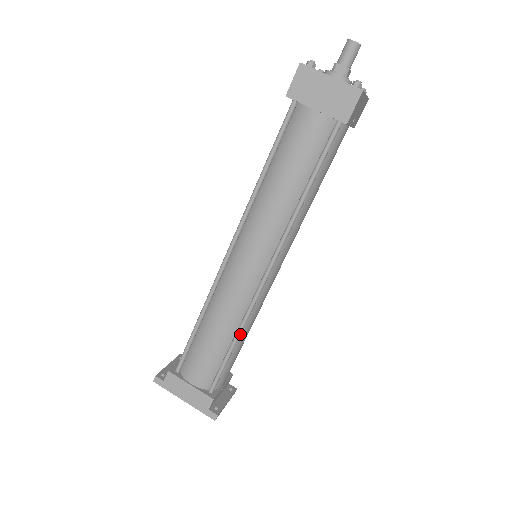
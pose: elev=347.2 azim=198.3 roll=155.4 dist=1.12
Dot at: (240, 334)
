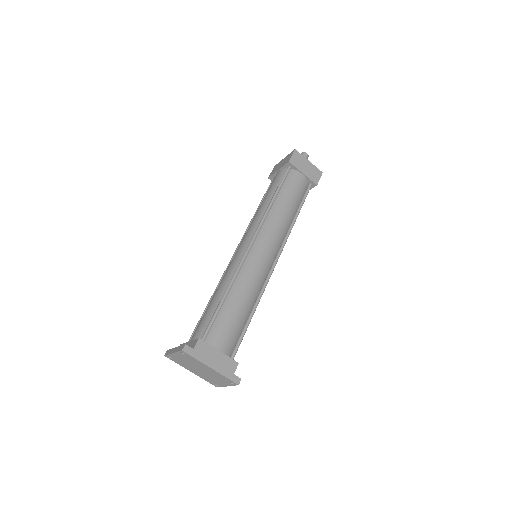
Dot at: occluded
